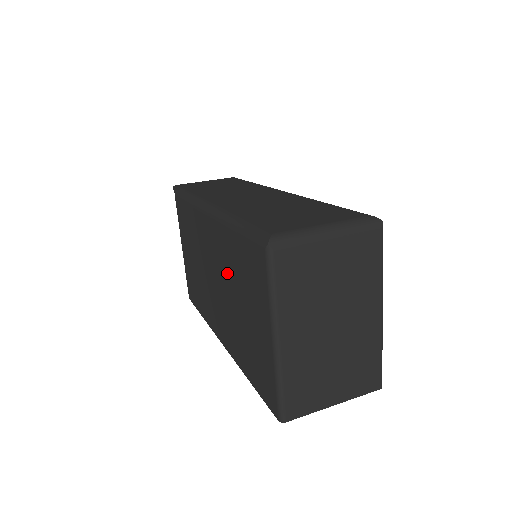
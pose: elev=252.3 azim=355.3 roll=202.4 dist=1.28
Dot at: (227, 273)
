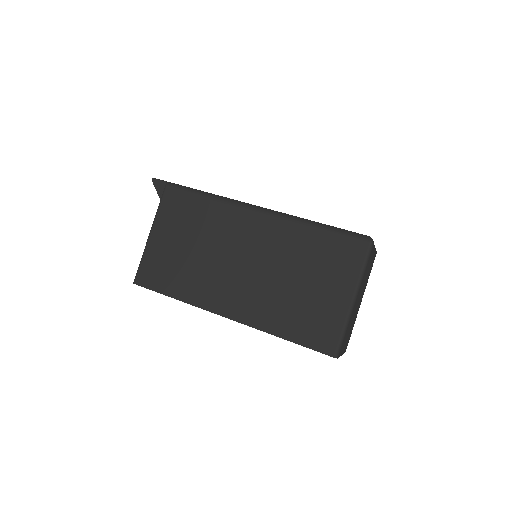
Dot at: (284, 257)
